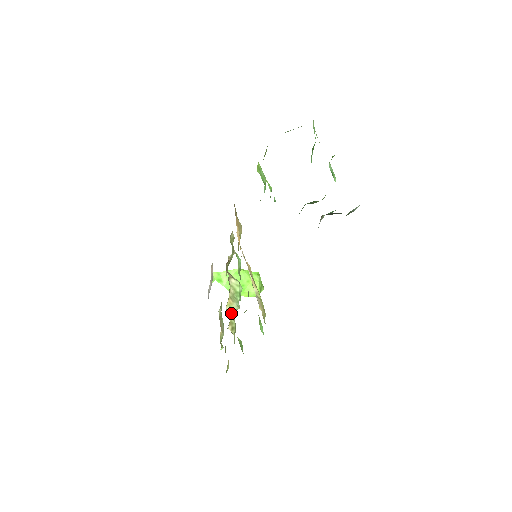
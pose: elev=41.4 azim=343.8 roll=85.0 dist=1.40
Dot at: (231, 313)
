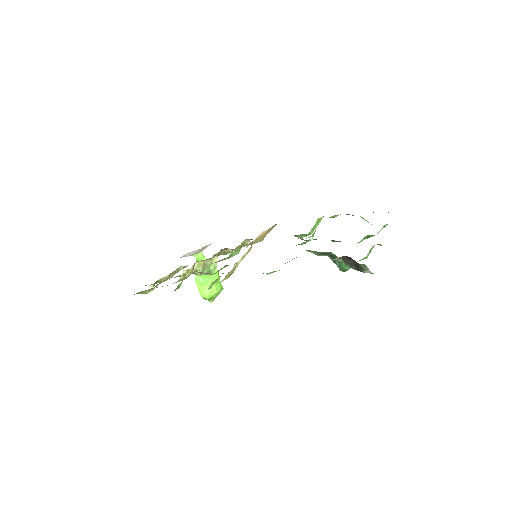
Dot at: (194, 269)
